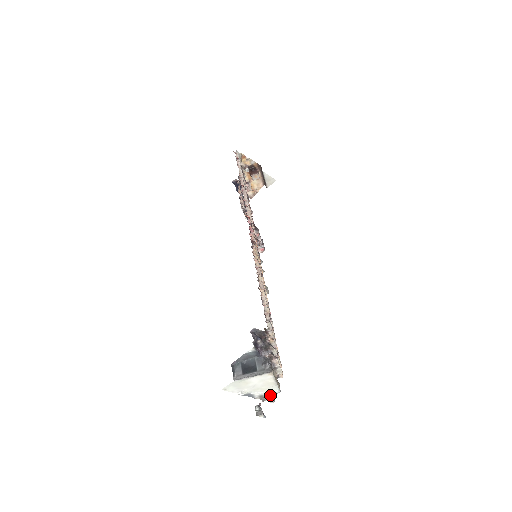
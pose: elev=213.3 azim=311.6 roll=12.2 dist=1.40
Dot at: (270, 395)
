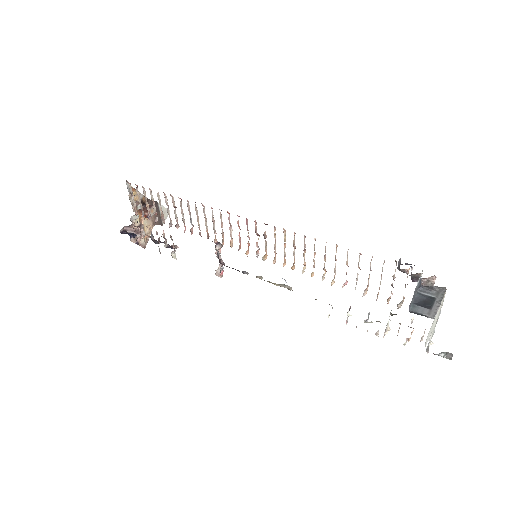
Dot at: occluded
